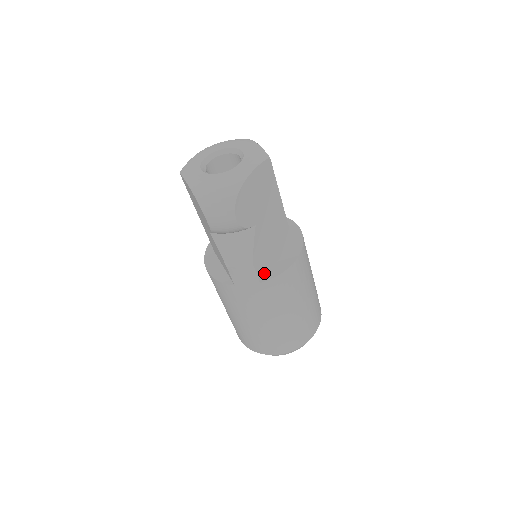
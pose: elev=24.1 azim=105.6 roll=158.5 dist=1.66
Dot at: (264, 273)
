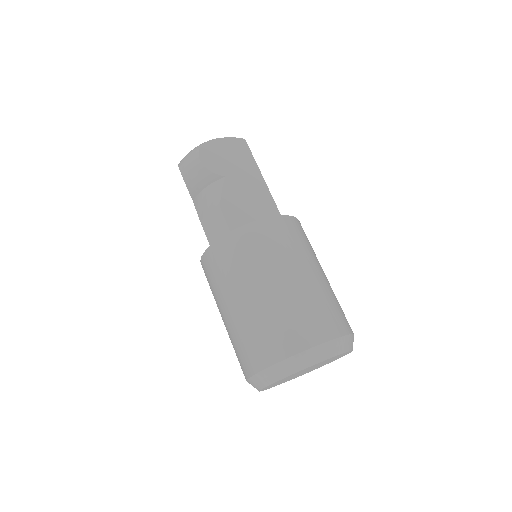
Dot at: (237, 226)
